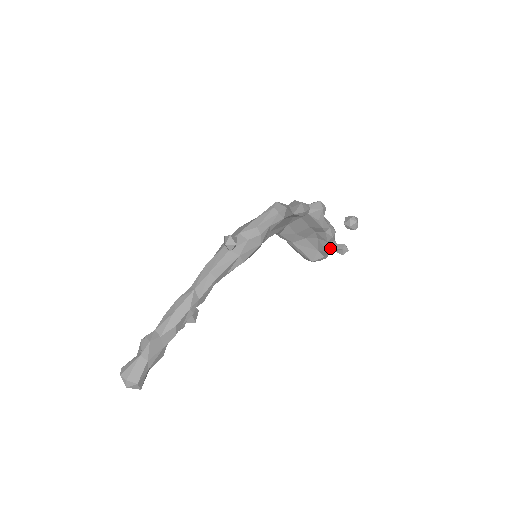
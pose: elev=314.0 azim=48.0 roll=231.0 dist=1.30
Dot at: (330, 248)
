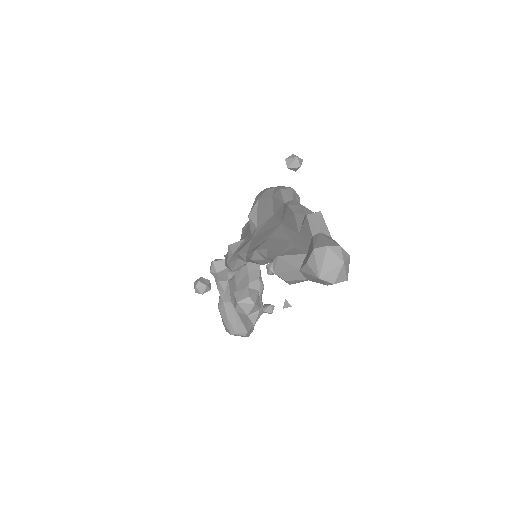
Dot at: (261, 306)
